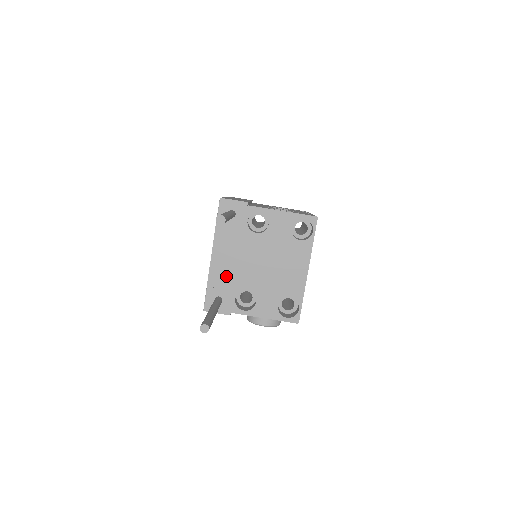
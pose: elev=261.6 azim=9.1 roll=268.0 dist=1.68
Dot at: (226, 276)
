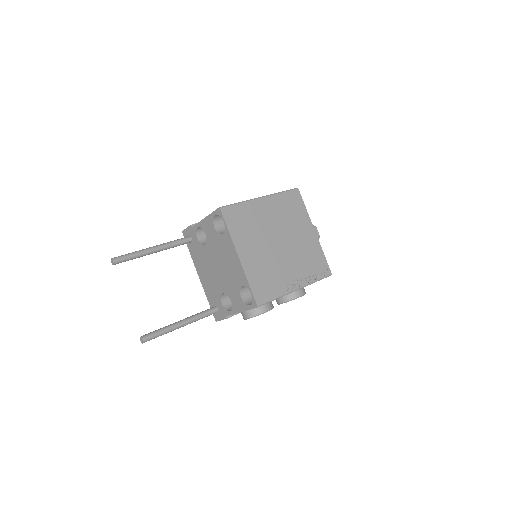
Dot at: (210, 288)
